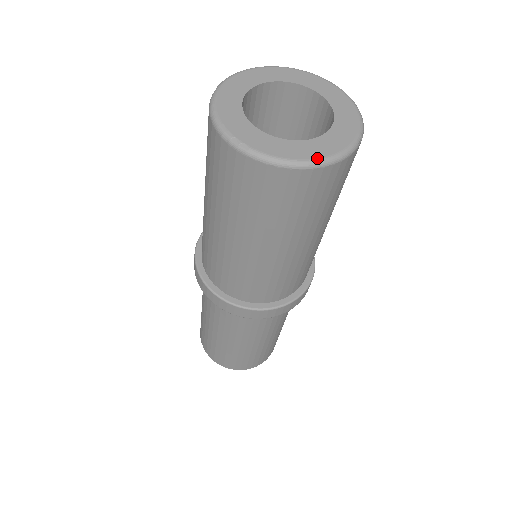
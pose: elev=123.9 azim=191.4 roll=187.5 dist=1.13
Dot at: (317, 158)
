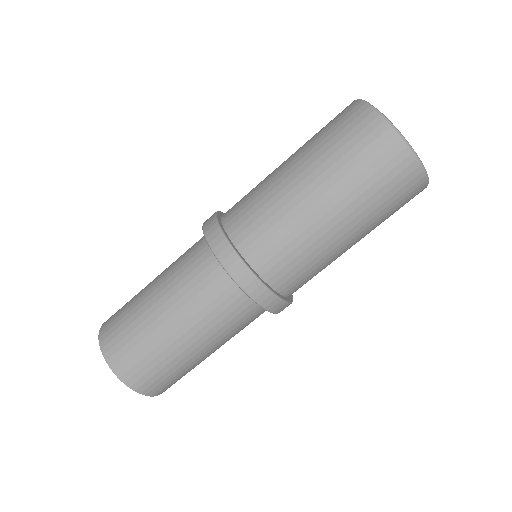
Dot at: (411, 146)
